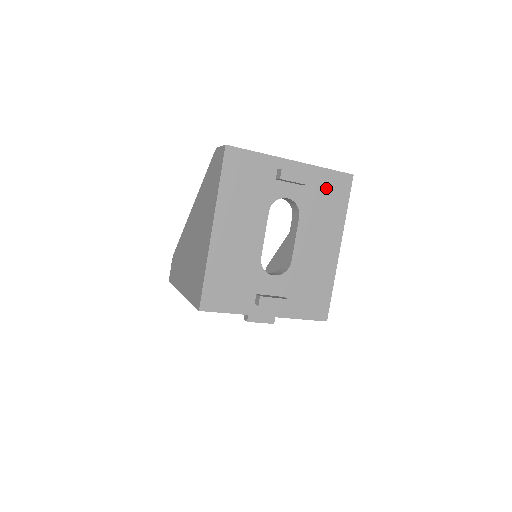
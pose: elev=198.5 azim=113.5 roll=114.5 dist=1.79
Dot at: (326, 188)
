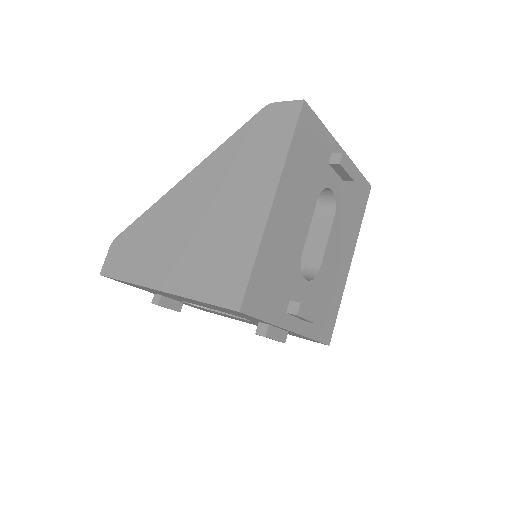
Dot at: (355, 192)
